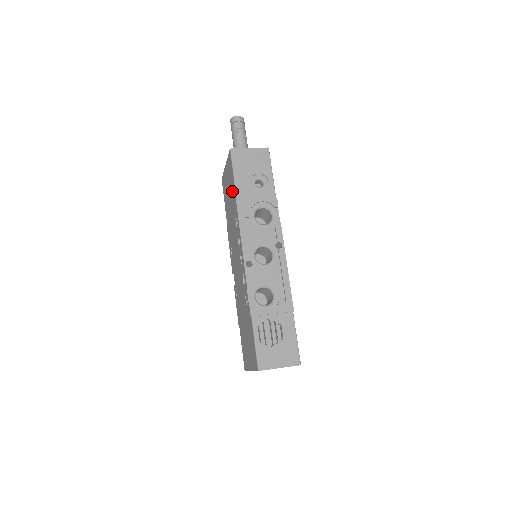
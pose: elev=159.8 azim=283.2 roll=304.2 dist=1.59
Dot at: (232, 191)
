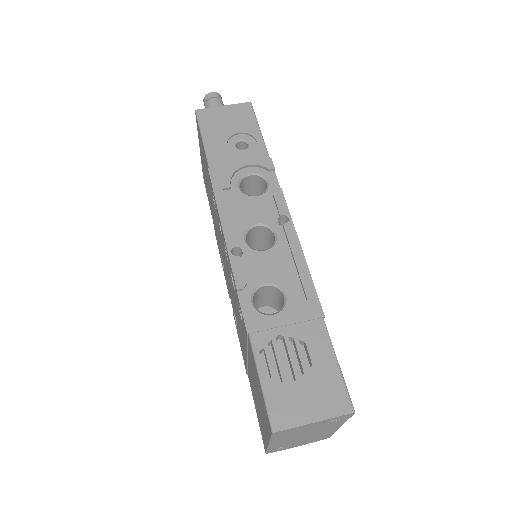
Dot at: (206, 167)
